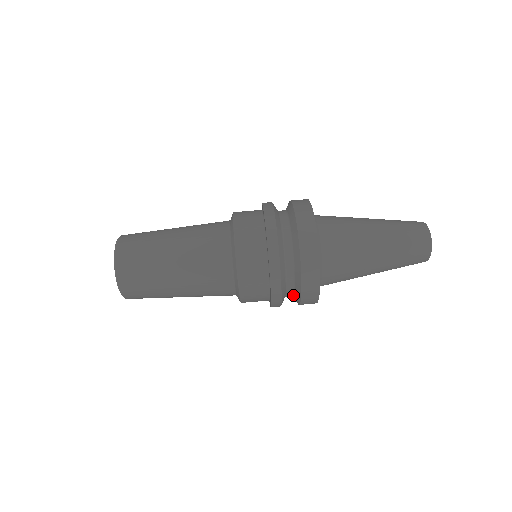
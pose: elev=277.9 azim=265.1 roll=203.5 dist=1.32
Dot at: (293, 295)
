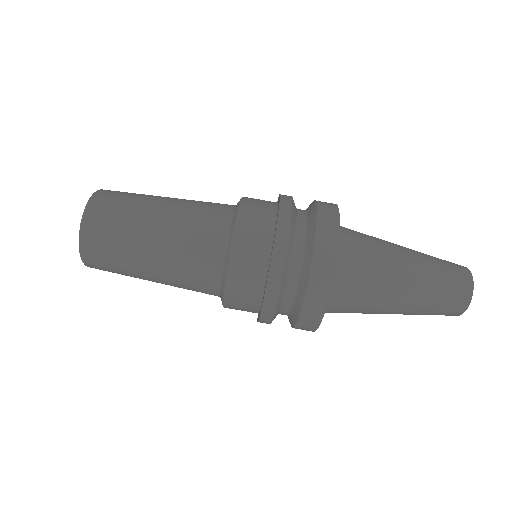
Dot at: occluded
